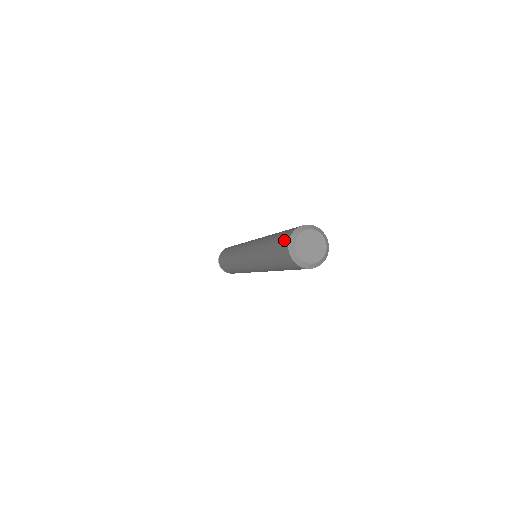
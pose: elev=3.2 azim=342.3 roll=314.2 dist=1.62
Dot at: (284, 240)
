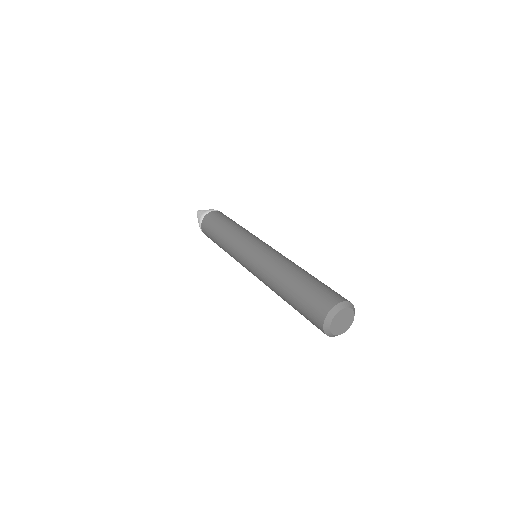
Dot at: (316, 317)
